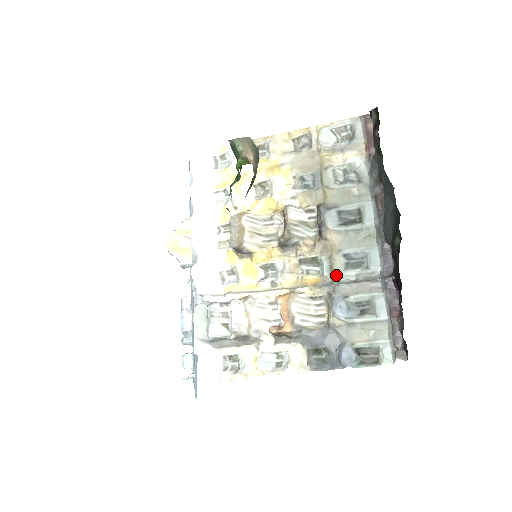
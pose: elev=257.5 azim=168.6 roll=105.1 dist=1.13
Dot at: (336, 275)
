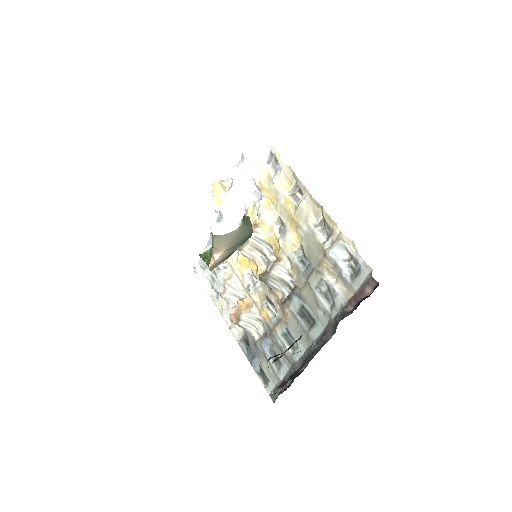
Dot at: (275, 331)
